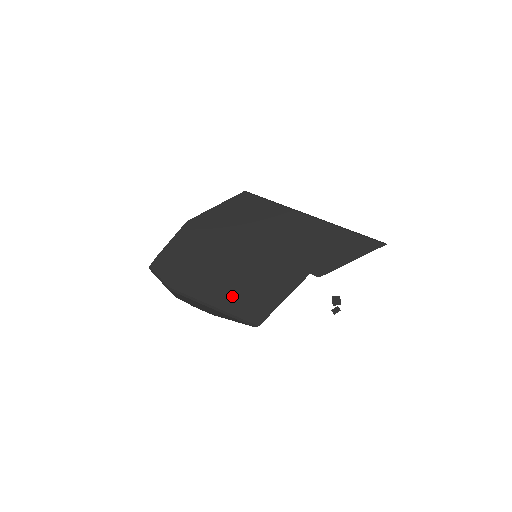
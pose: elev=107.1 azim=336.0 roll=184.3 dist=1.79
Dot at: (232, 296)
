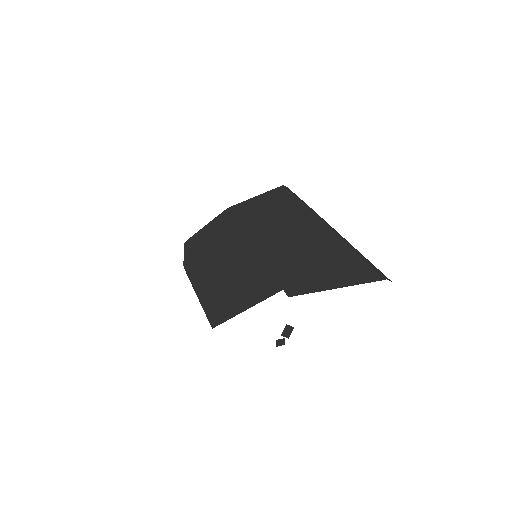
Dot at: (213, 289)
